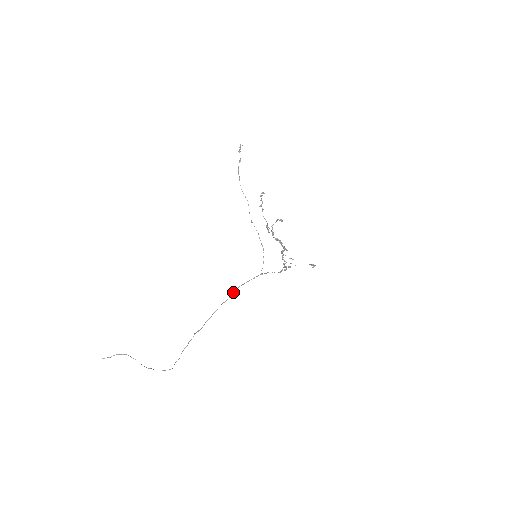
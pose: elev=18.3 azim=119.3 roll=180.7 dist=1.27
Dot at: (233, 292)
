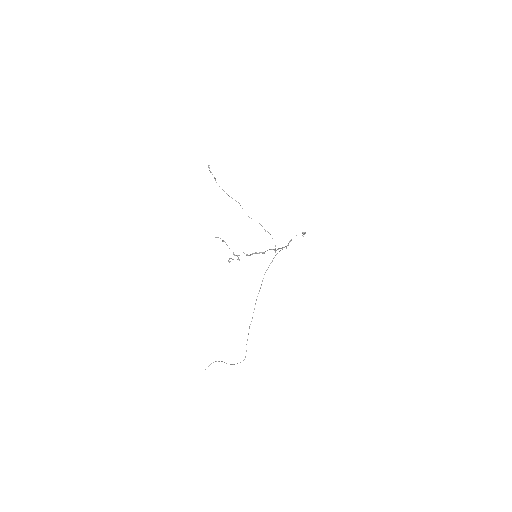
Dot at: occluded
